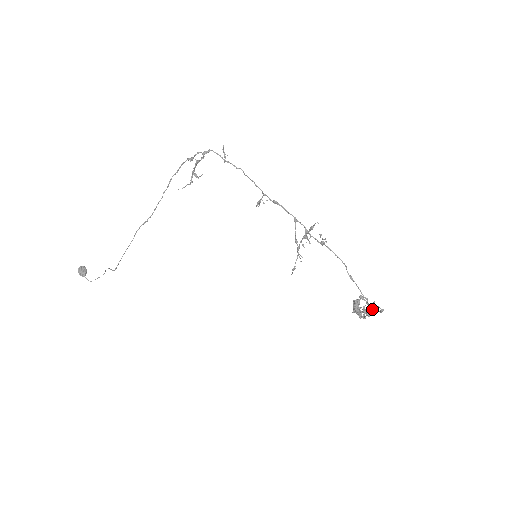
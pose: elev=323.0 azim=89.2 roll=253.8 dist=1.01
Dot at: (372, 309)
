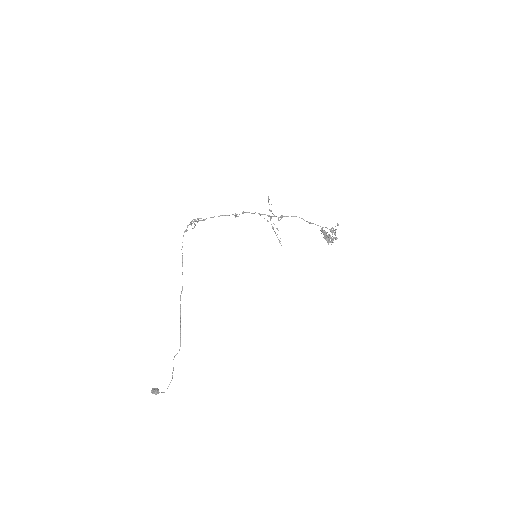
Dot at: occluded
